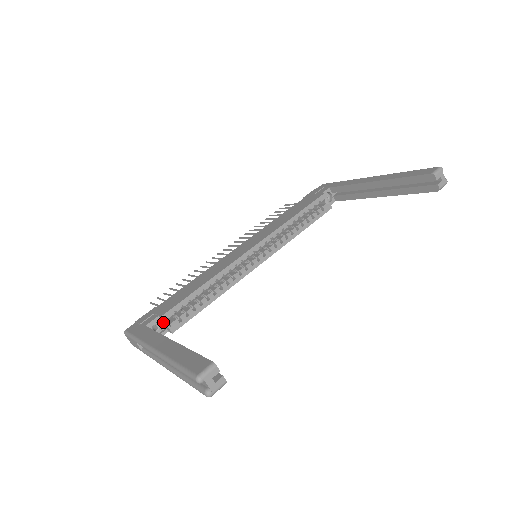
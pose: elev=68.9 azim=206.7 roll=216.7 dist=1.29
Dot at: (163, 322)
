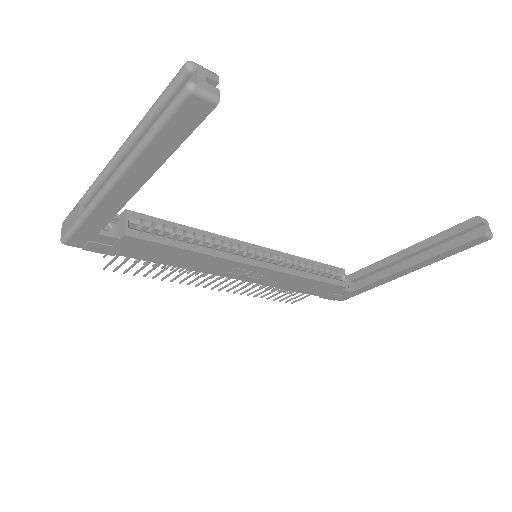
Dot at: (121, 222)
